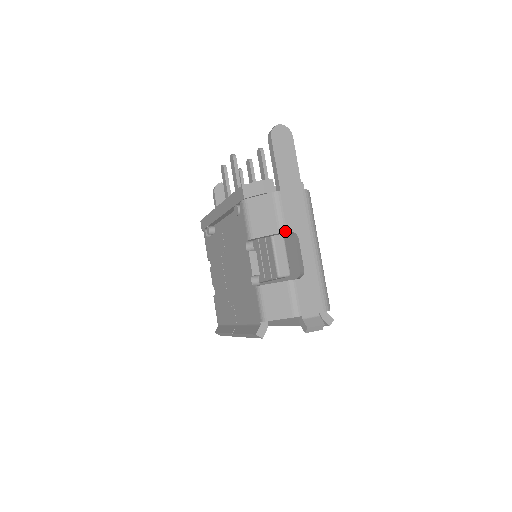
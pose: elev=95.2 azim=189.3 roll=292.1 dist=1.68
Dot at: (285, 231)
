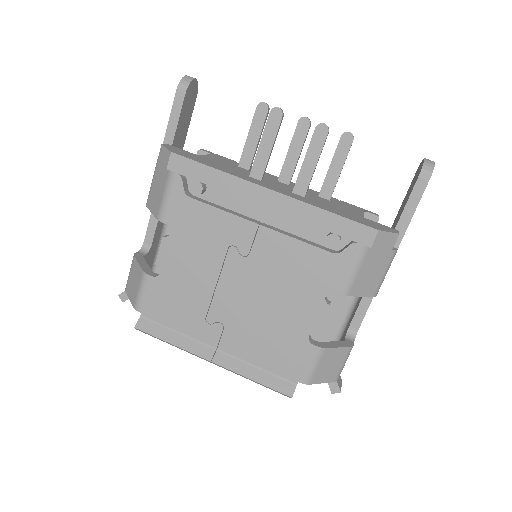
Dot at: occluded
